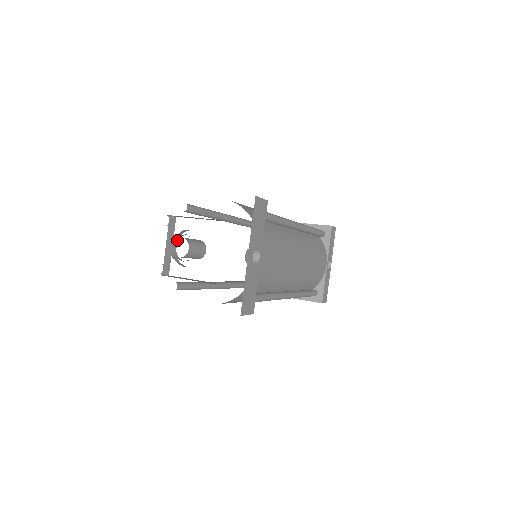
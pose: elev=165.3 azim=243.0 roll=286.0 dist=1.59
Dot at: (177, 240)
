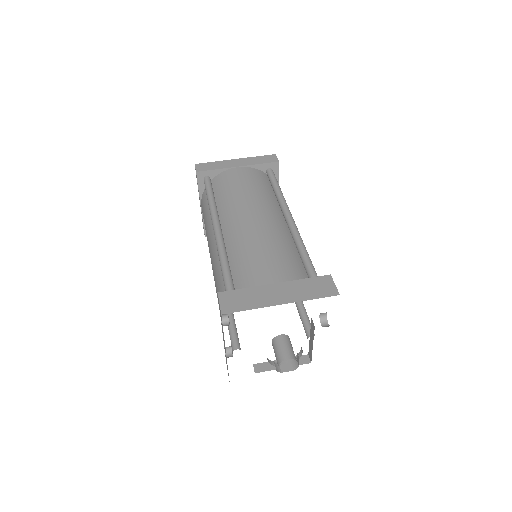
Dot at: occluded
